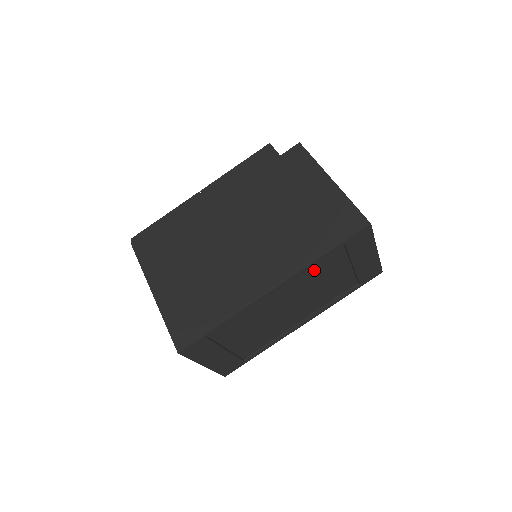
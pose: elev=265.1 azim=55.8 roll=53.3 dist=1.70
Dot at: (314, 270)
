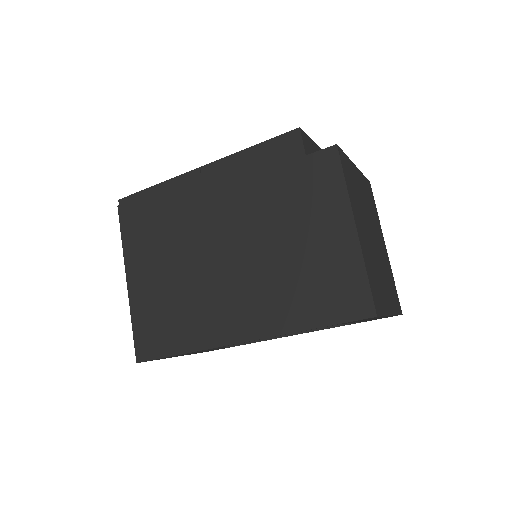
Dot at: occluded
